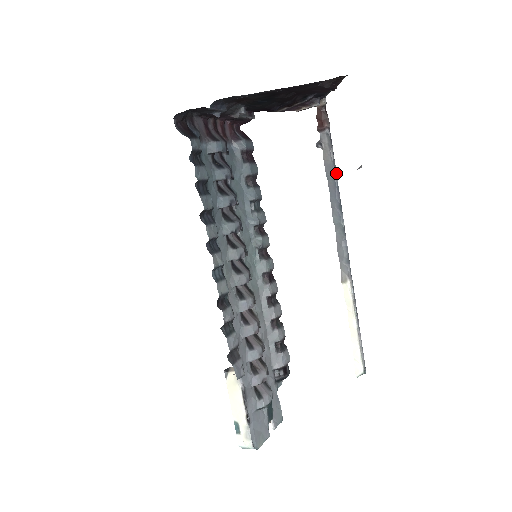
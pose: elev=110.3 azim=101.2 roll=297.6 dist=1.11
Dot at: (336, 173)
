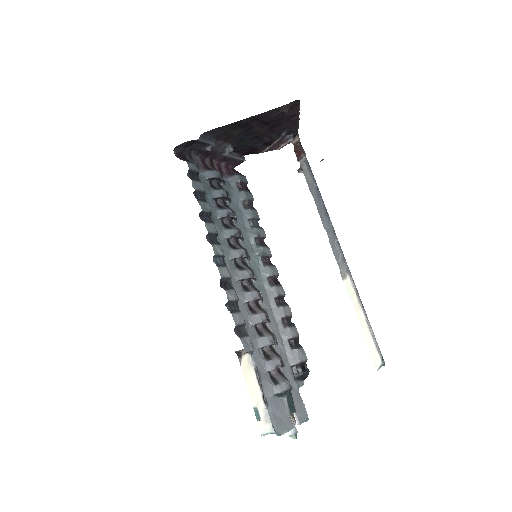
Dot at: (318, 188)
